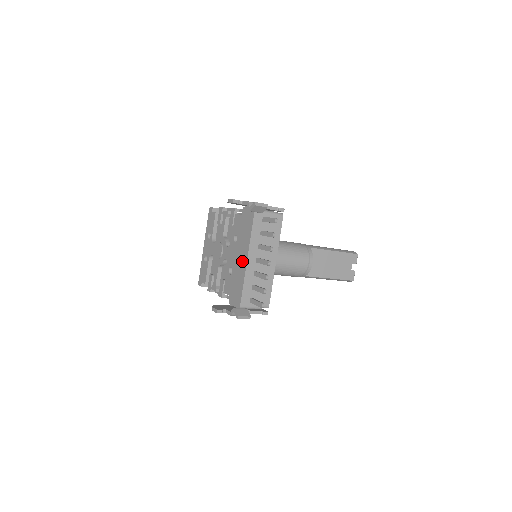
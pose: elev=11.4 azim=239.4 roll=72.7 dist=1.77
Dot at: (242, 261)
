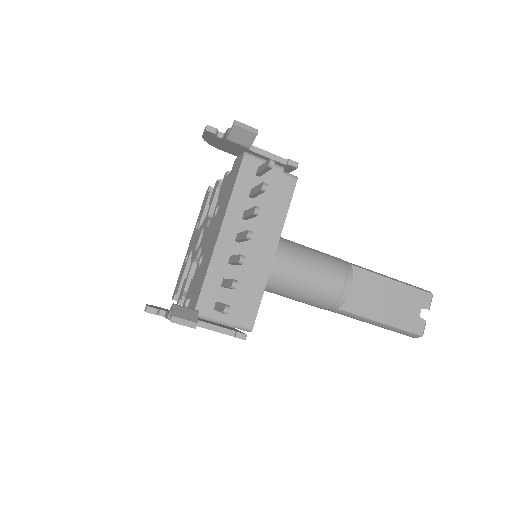
Dot at: (214, 238)
